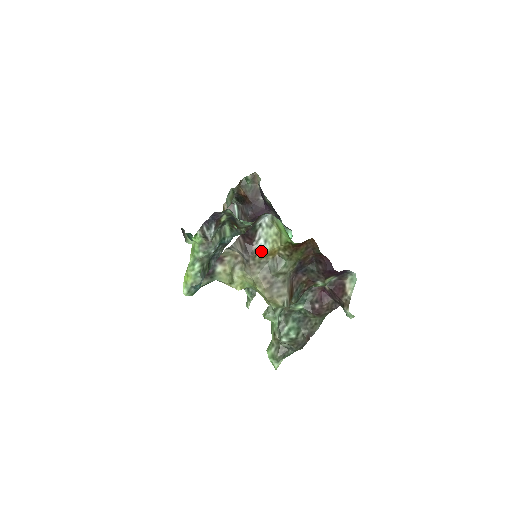
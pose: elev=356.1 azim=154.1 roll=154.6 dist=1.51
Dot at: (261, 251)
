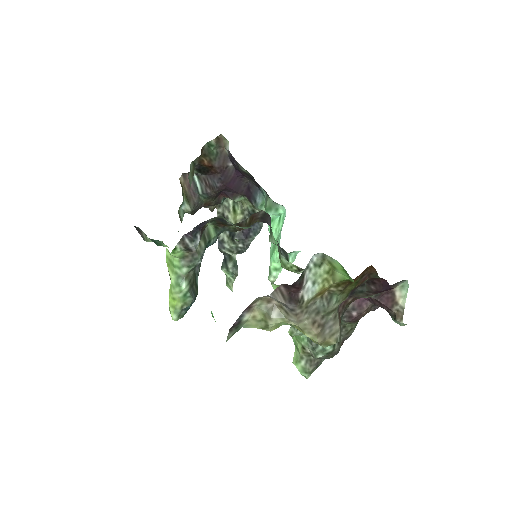
Dot at: (309, 295)
